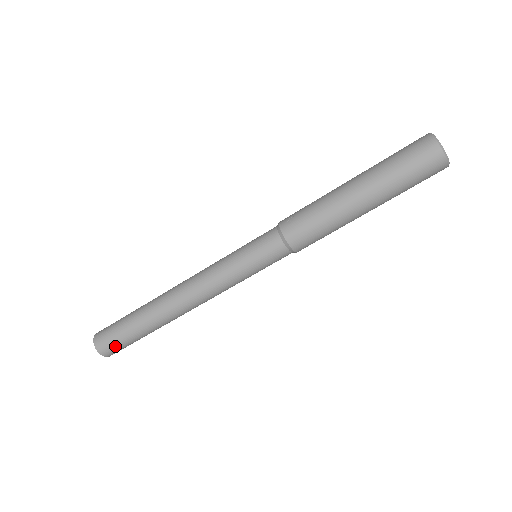
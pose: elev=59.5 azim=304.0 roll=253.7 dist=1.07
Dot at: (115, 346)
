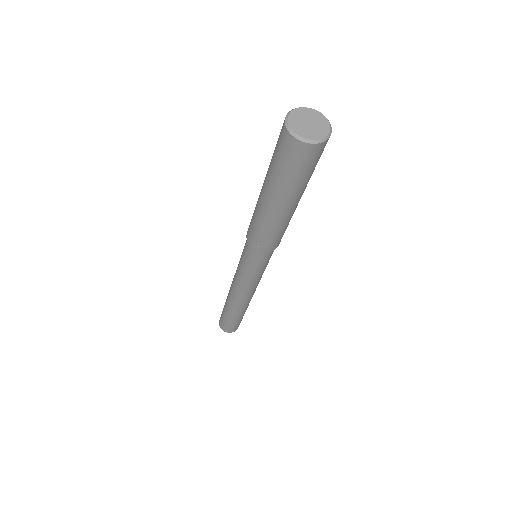
Dot at: (239, 324)
